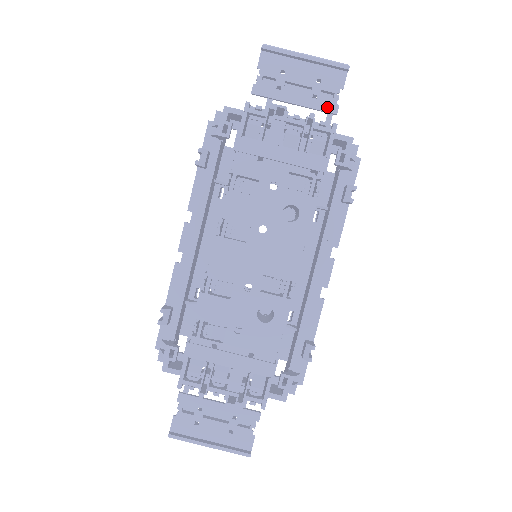
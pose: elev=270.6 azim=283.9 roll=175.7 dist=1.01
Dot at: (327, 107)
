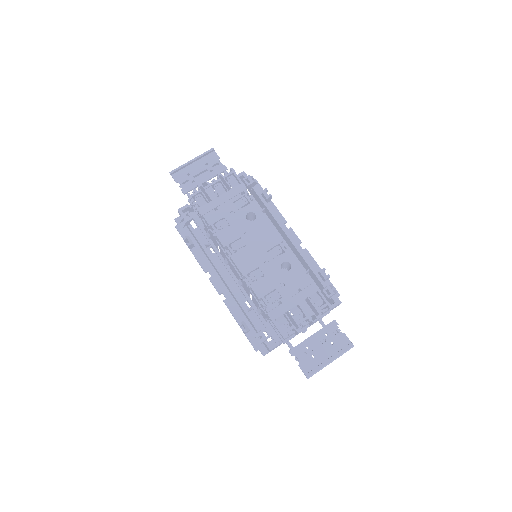
Dot at: (221, 170)
